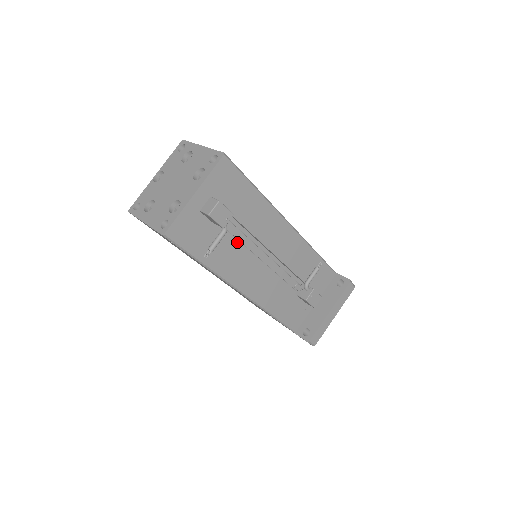
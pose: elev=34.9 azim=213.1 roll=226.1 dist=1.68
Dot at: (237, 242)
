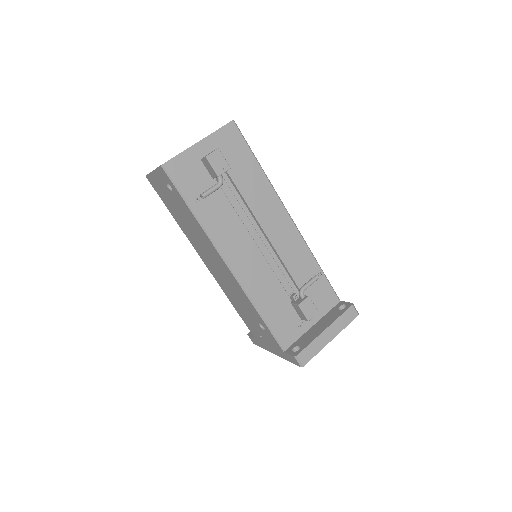
Dot at: (233, 211)
